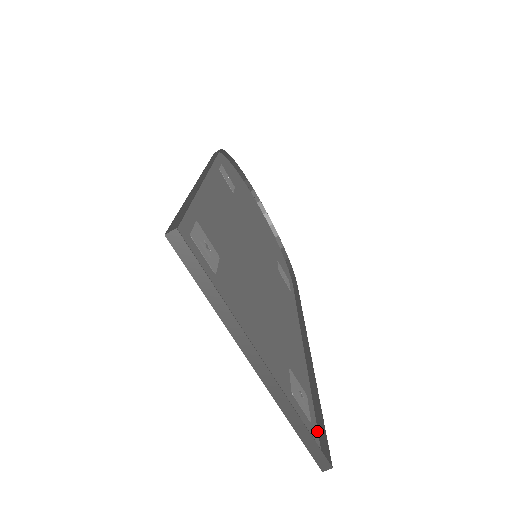
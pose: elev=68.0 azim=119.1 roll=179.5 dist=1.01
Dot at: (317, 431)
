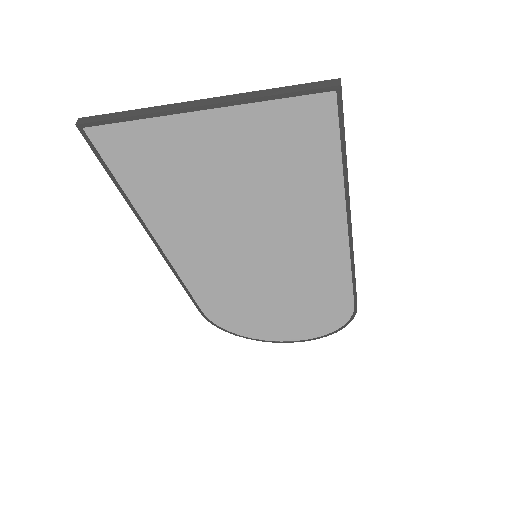
Dot at: (341, 127)
